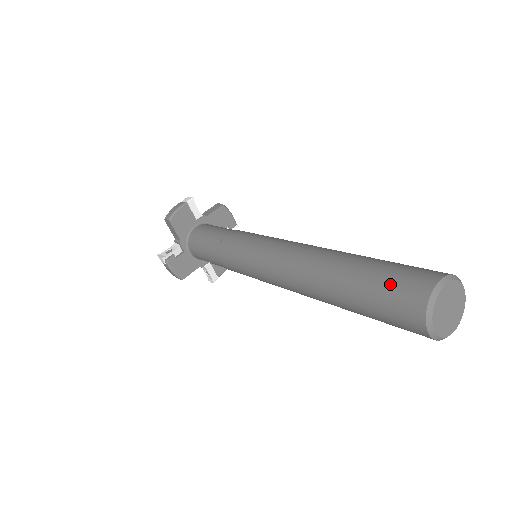
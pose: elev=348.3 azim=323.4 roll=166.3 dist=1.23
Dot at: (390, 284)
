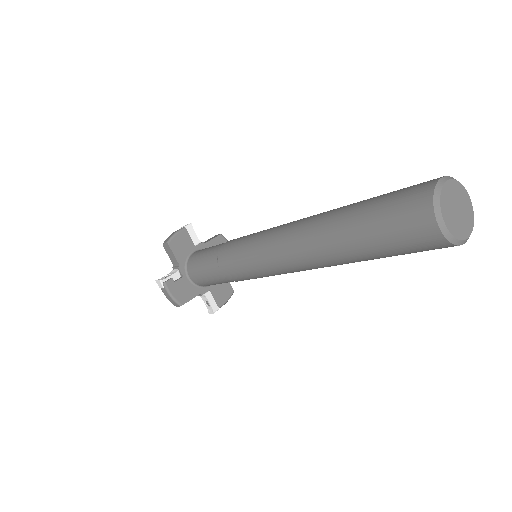
Dot at: (392, 200)
